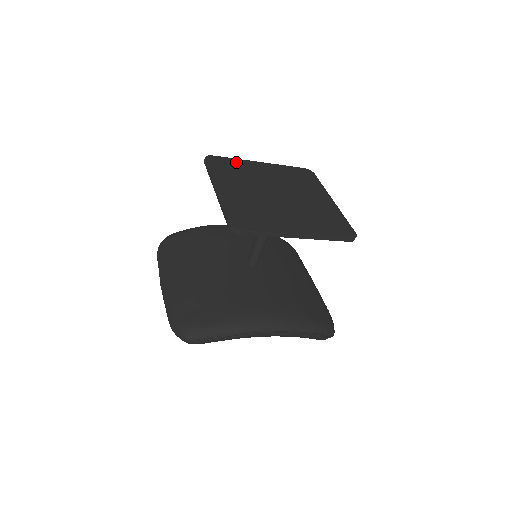
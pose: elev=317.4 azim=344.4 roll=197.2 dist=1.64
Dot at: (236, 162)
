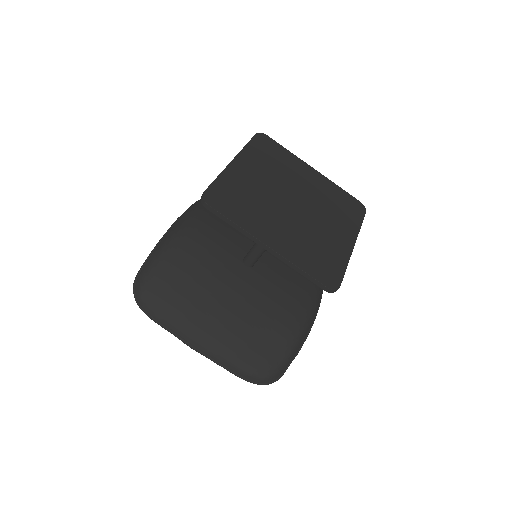
Dot at: (226, 182)
